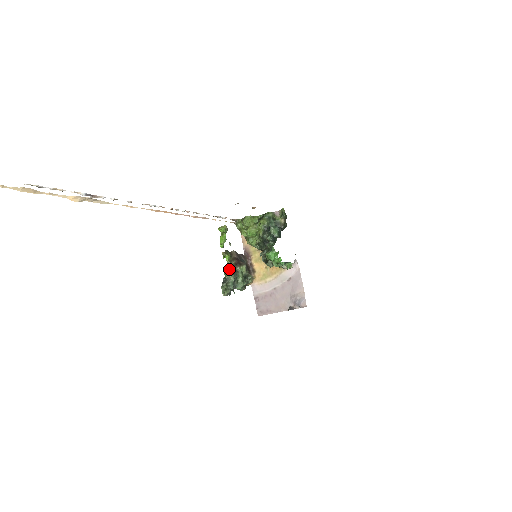
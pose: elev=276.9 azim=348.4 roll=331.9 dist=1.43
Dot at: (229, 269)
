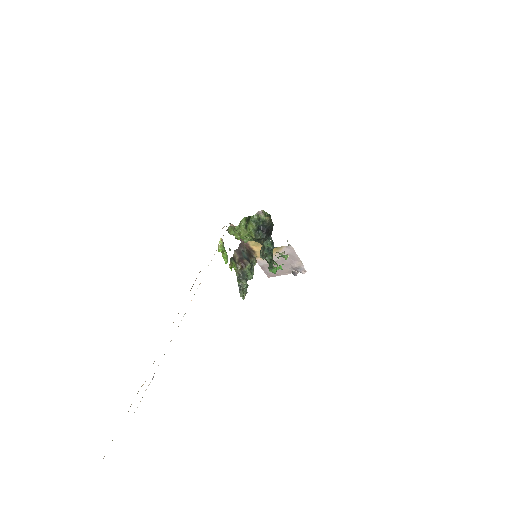
Dot at: (239, 275)
